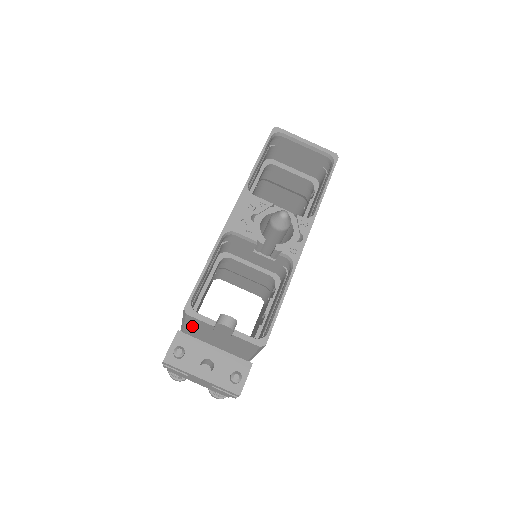
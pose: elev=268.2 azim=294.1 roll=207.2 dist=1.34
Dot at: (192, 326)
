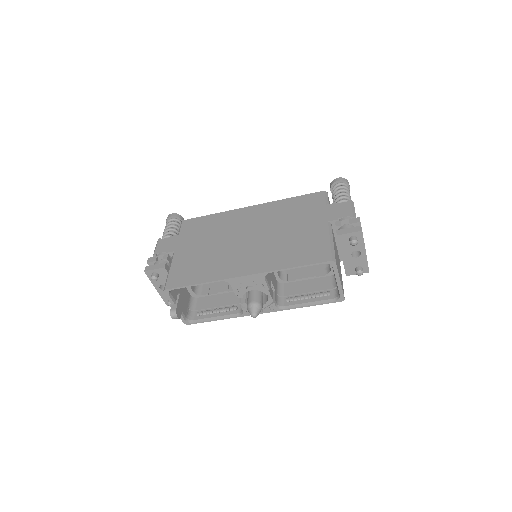
Dot at: occluded
